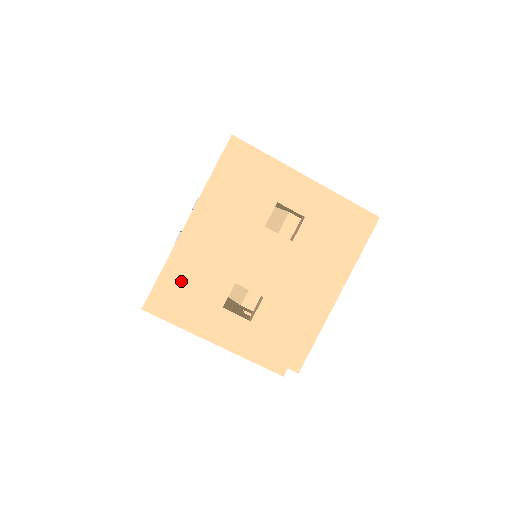
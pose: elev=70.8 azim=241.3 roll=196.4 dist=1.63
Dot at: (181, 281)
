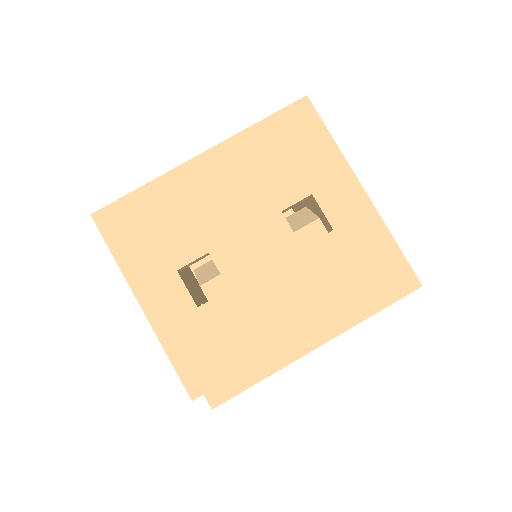
Dot at: (152, 212)
